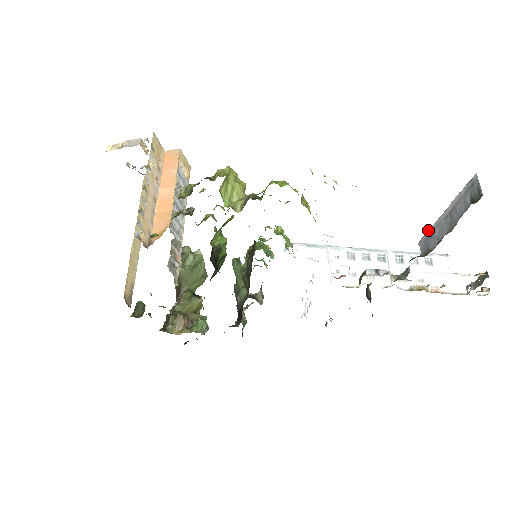
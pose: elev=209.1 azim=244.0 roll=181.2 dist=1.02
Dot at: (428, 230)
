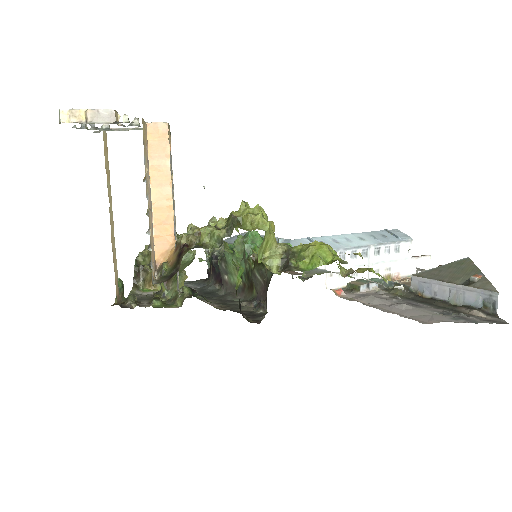
Dot at: (427, 278)
